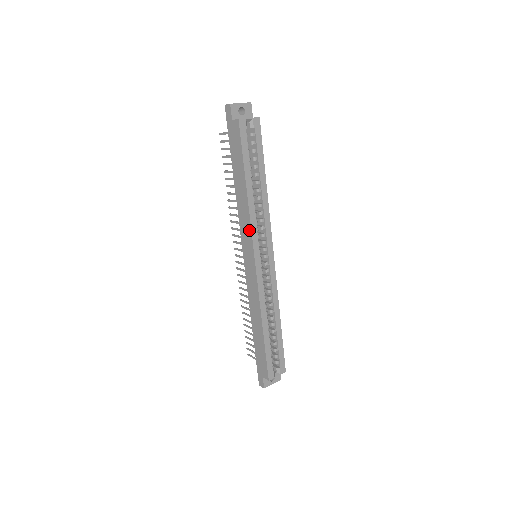
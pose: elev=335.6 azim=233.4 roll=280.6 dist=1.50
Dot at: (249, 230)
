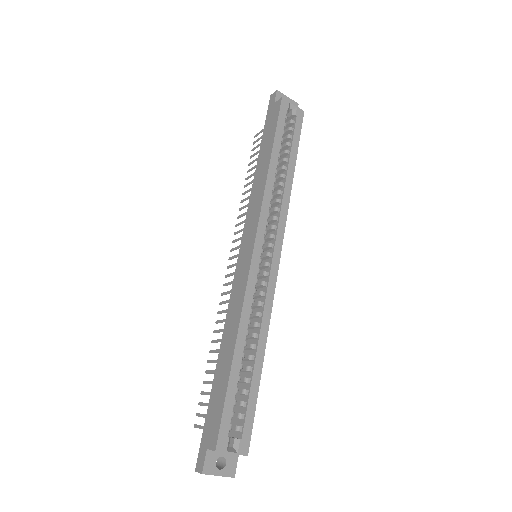
Dot at: (258, 210)
